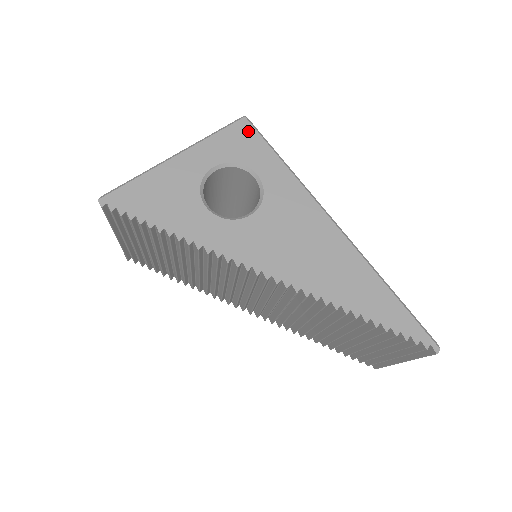
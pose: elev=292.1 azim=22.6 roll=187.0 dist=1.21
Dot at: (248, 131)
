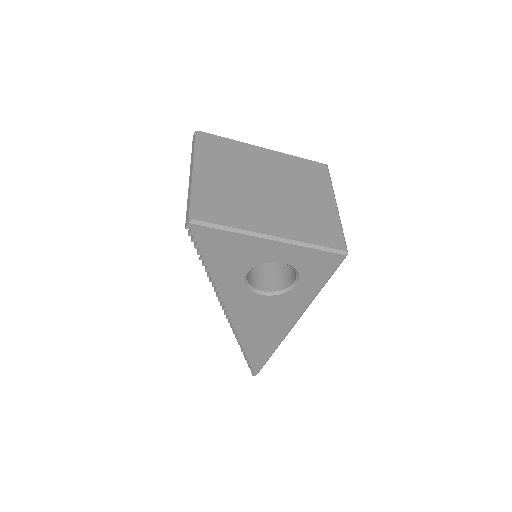
Dot at: (333, 263)
